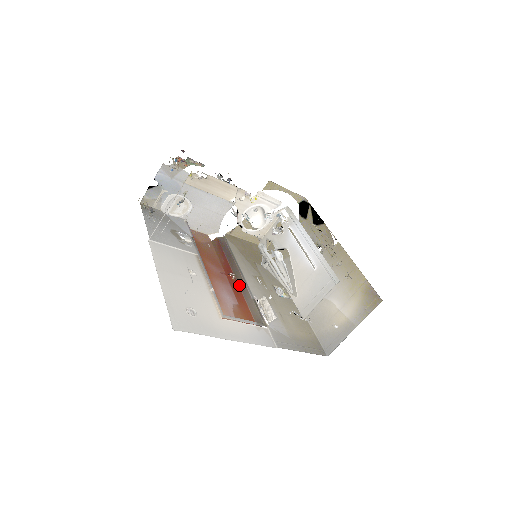
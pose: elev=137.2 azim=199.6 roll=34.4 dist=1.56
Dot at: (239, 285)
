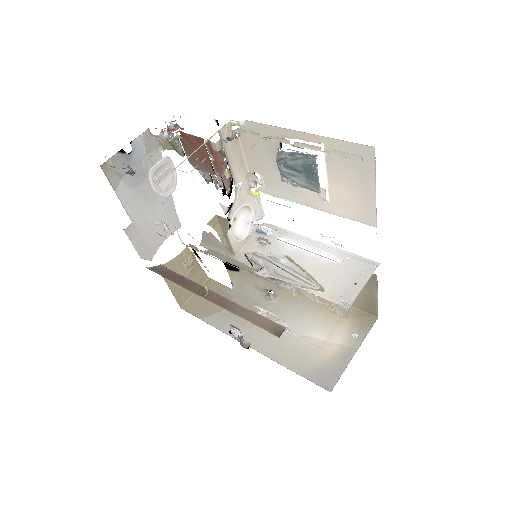
Dot at: (216, 303)
